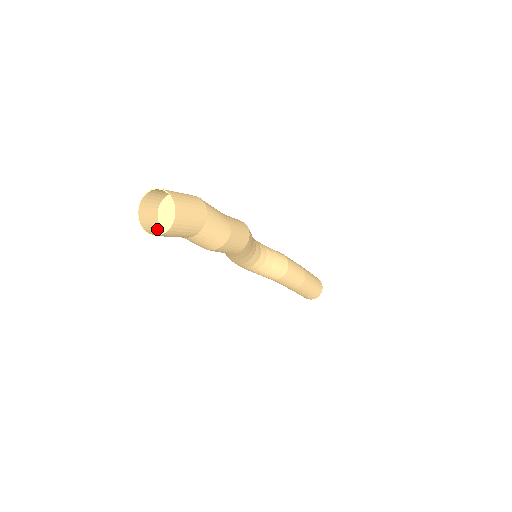
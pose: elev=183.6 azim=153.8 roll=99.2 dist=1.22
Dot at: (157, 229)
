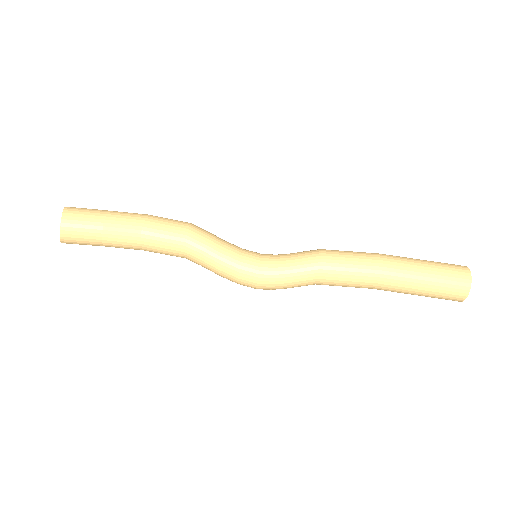
Dot at: (78, 239)
